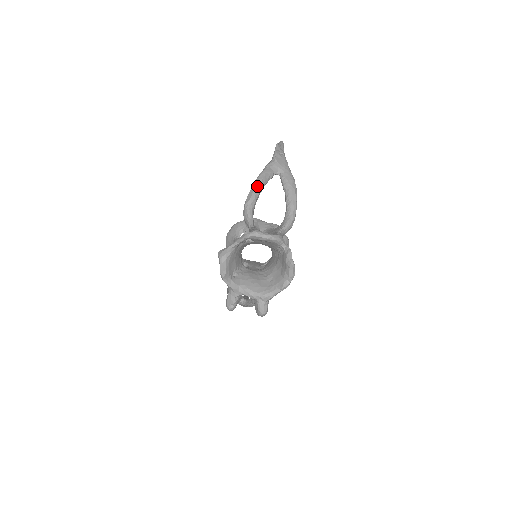
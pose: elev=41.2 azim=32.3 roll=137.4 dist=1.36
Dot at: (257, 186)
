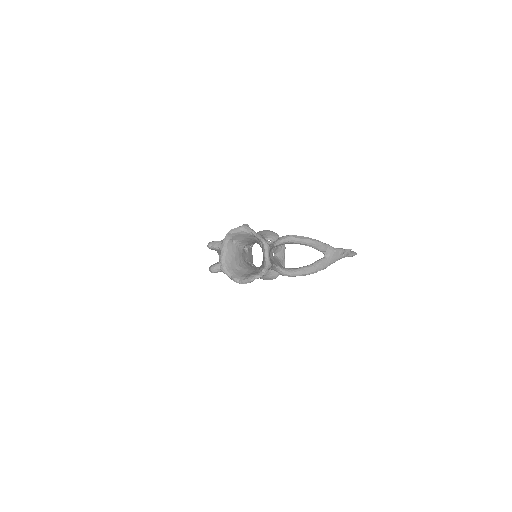
Dot at: (308, 241)
